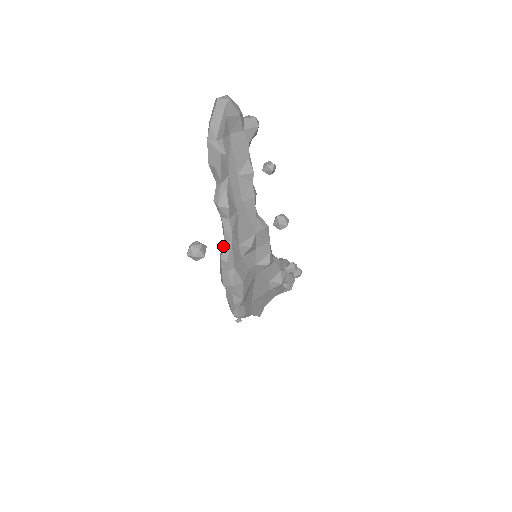
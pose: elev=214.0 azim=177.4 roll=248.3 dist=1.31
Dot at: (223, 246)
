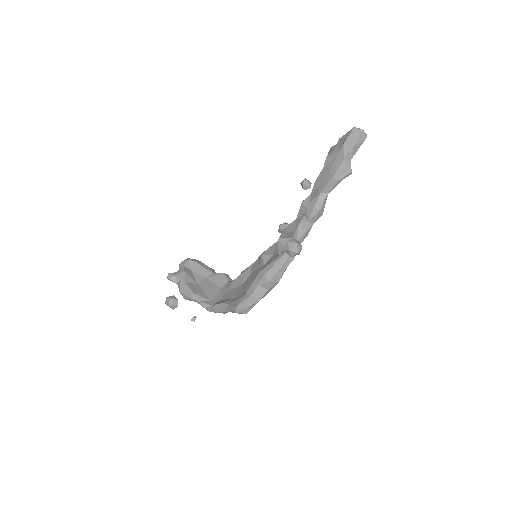
Dot at: occluded
